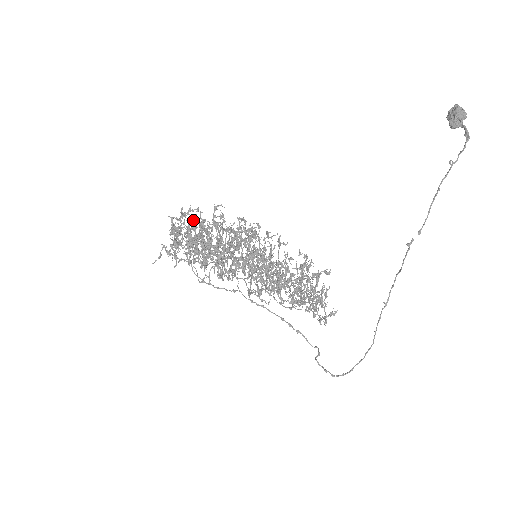
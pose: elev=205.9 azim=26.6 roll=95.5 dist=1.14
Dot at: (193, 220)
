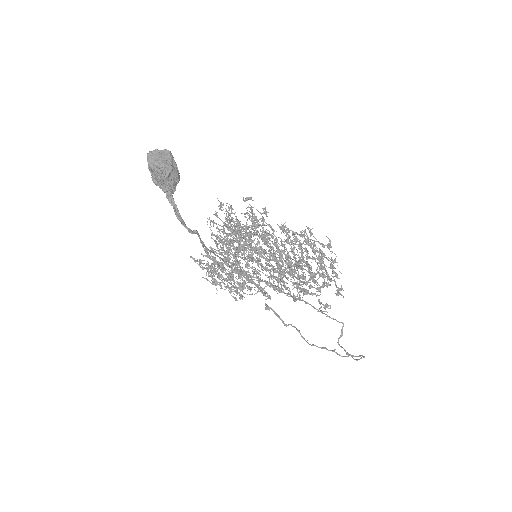
Dot at: occluded
